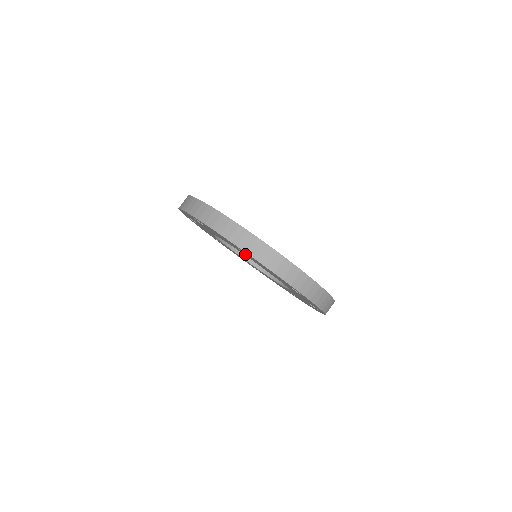
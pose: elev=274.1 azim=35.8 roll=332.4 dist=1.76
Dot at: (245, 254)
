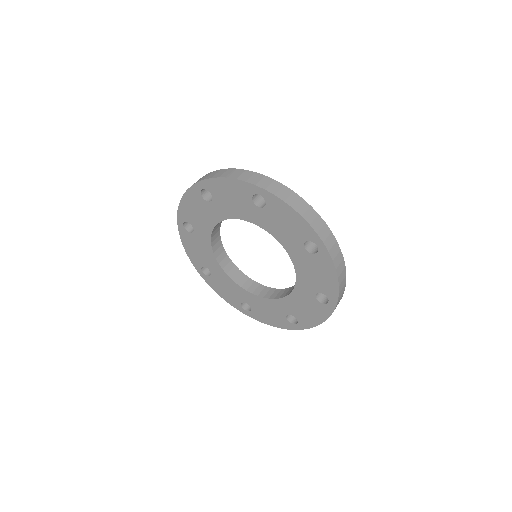
Dot at: (257, 212)
